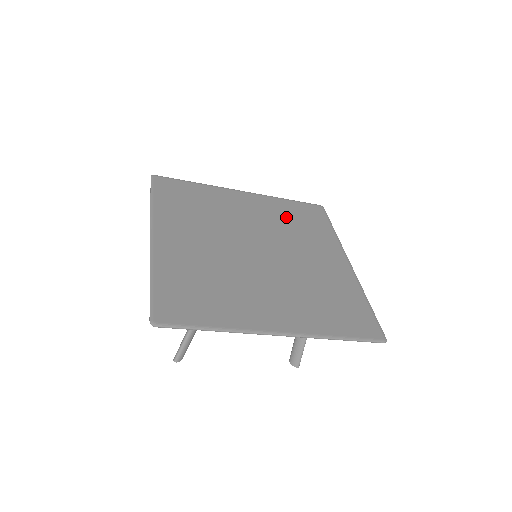
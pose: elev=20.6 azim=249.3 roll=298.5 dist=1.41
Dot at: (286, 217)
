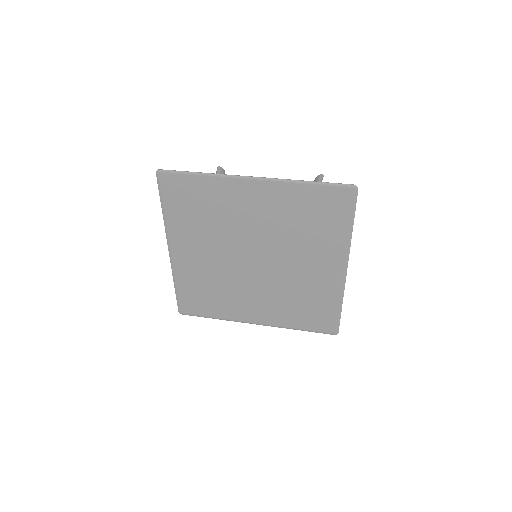
Dot at: (296, 215)
